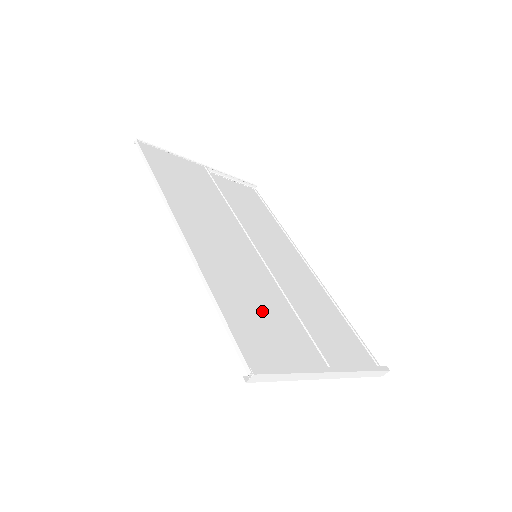
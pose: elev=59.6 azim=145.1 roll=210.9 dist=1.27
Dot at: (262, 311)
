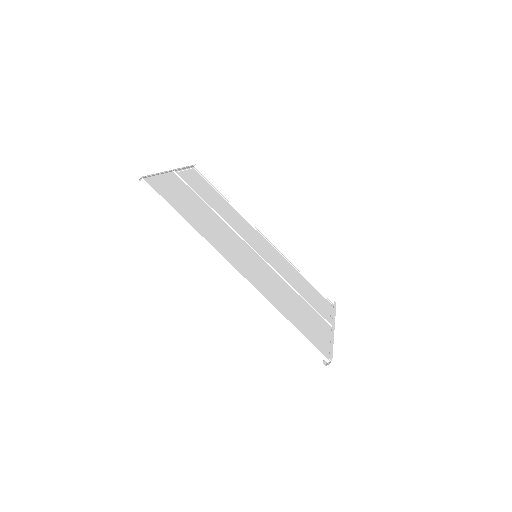
Dot at: (296, 309)
